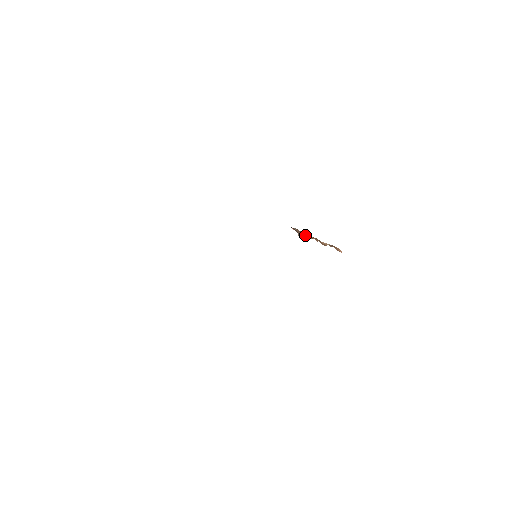
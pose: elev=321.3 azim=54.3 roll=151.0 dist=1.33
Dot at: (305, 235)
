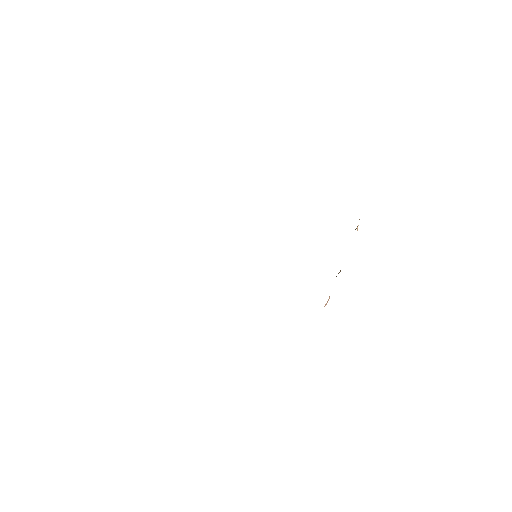
Dot at: occluded
